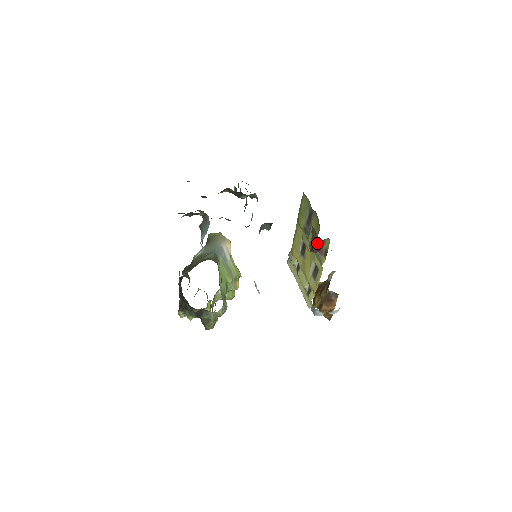
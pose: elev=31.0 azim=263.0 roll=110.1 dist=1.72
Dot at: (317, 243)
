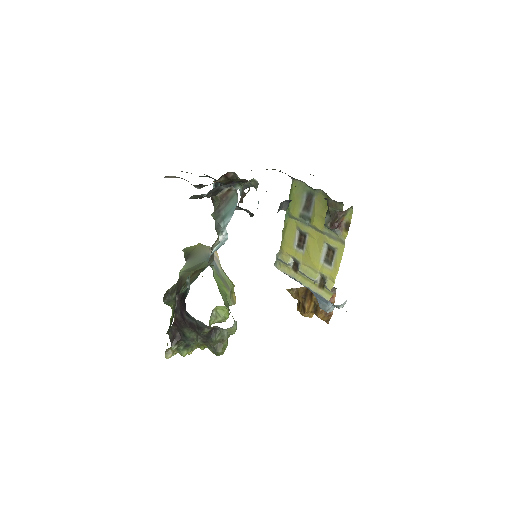
Dot at: (339, 216)
